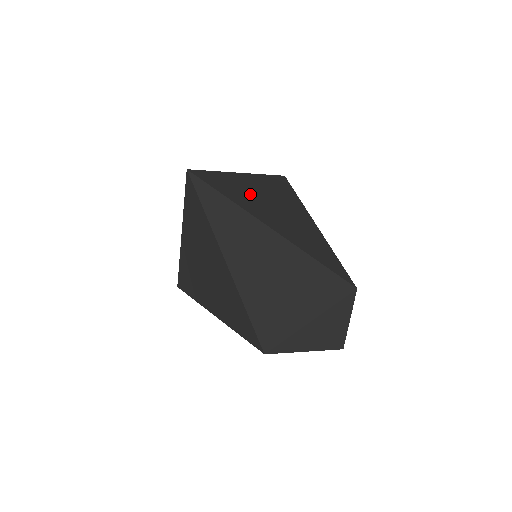
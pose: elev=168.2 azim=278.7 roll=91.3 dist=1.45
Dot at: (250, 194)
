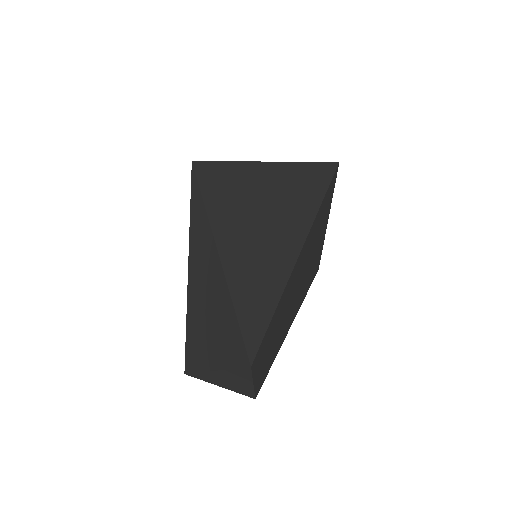
Dot at: (246, 202)
